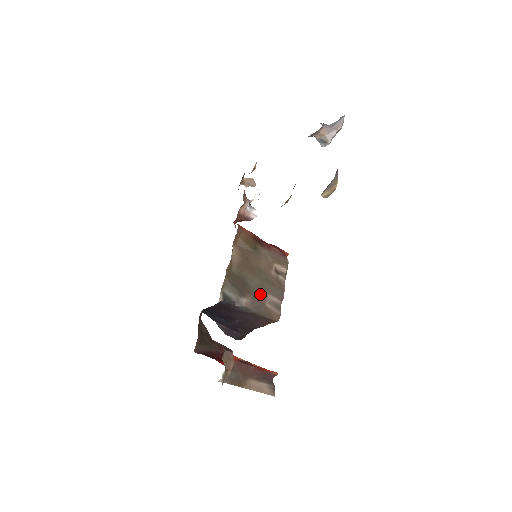
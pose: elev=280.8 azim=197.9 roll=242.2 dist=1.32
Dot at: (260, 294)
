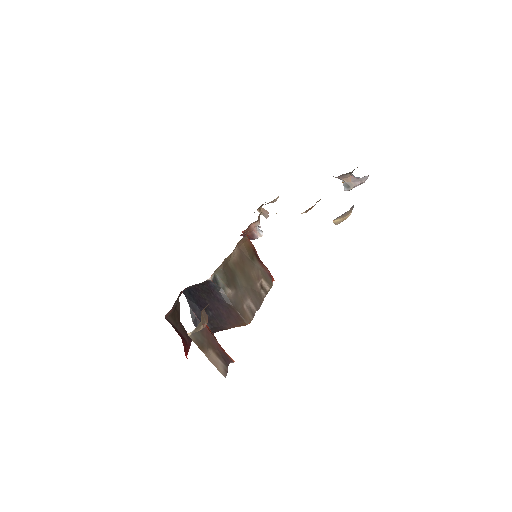
Dot at: (242, 294)
